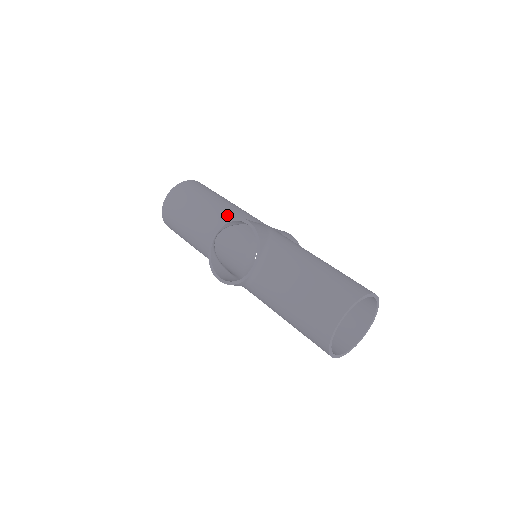
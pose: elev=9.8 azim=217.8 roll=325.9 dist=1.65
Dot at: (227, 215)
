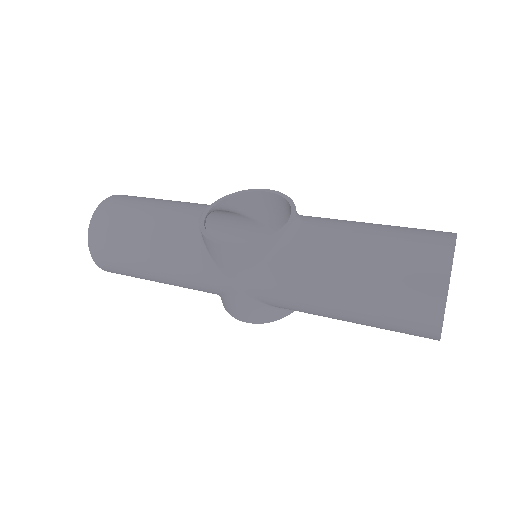
Dot at: occluded
